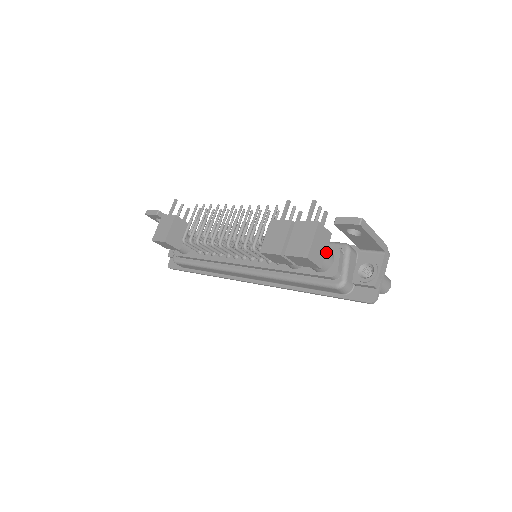
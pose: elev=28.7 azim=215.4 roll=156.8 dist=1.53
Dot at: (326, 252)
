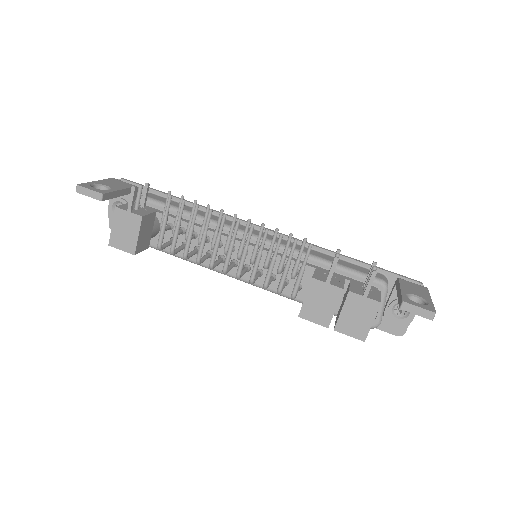
Dot at: occluded
